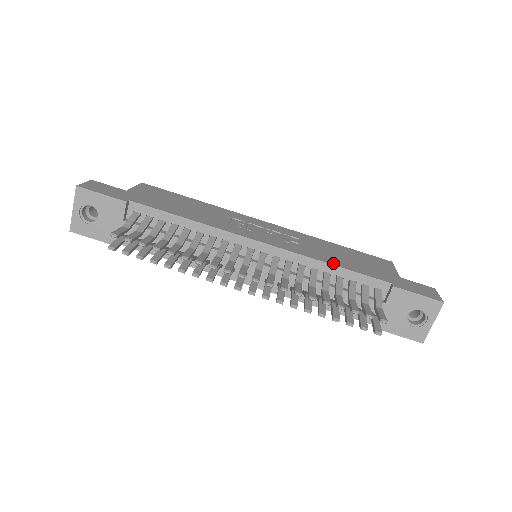
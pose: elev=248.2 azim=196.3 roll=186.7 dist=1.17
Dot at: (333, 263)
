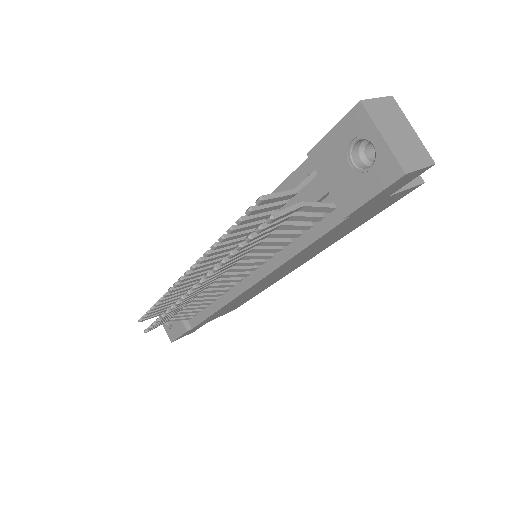
Dot at: occluded
